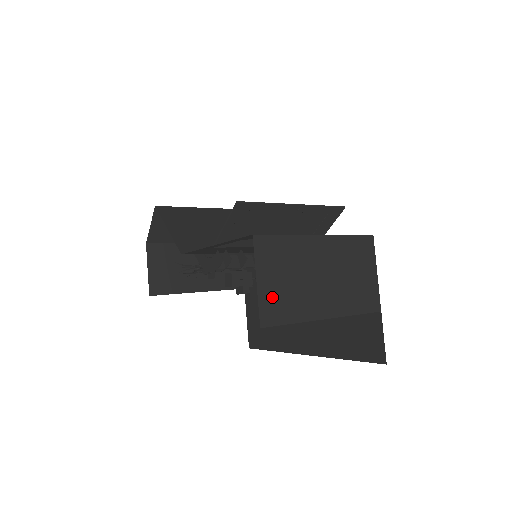
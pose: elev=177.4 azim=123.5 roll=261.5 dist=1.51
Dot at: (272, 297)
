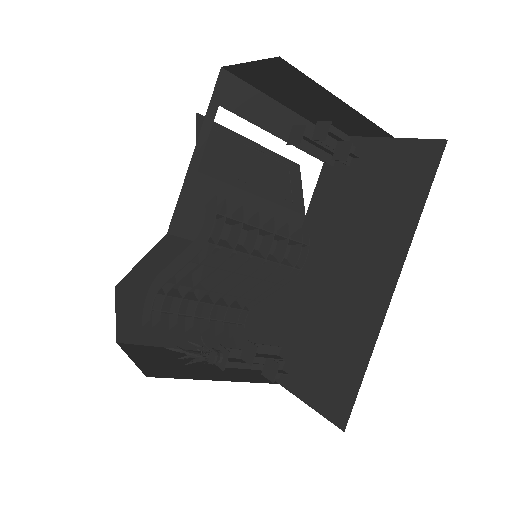
Dot at: (273, 70)
